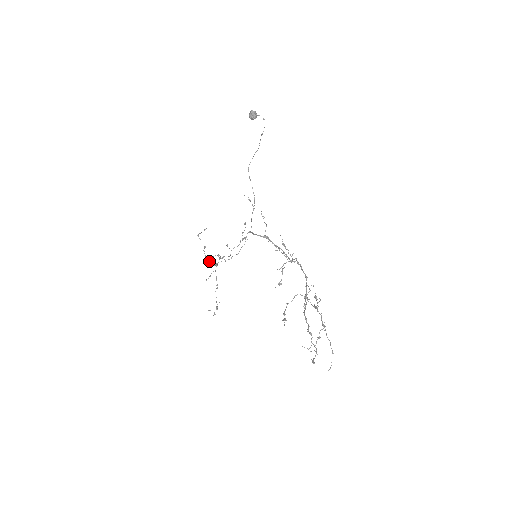
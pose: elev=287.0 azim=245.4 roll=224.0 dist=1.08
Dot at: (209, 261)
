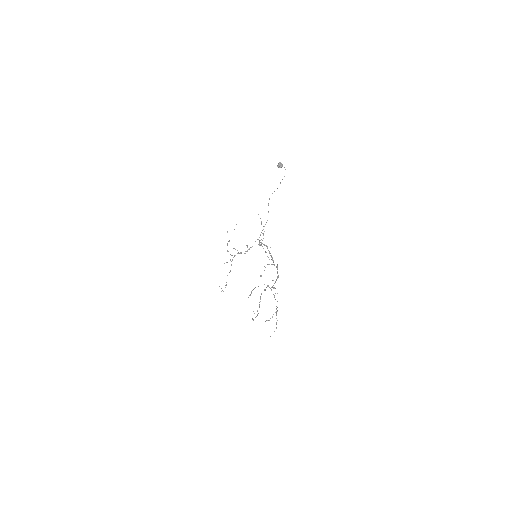
Dot at: (228, 251)
